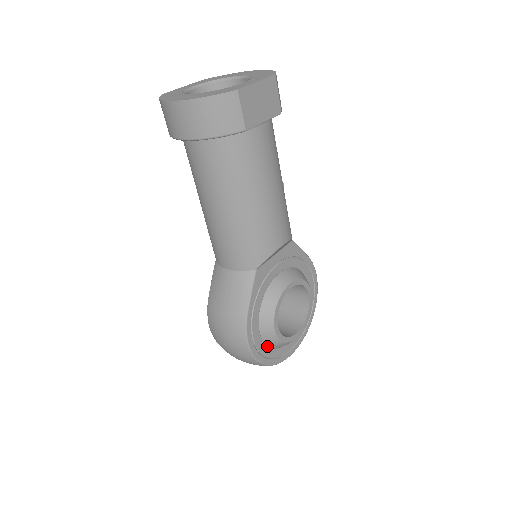
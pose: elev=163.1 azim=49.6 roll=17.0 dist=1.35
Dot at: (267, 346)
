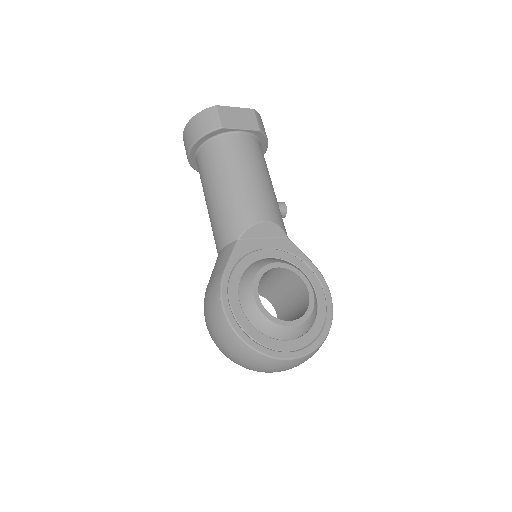
Dot at: (250, 323)
